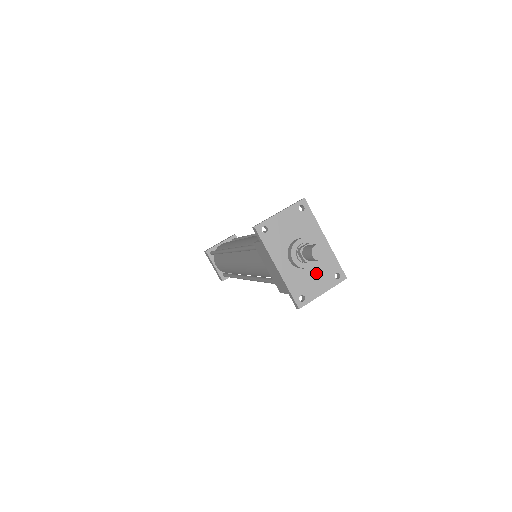
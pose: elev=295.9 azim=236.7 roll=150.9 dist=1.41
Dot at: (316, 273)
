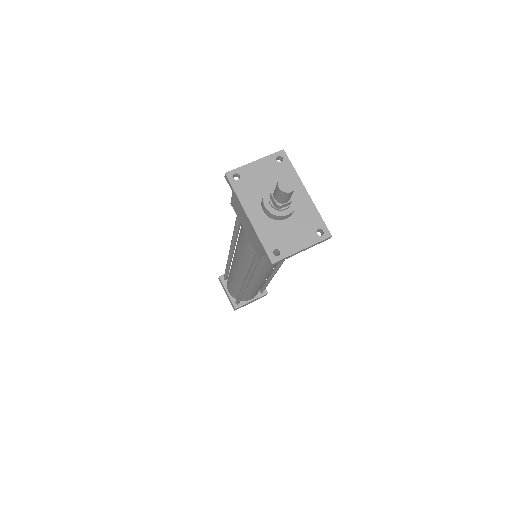
Dot at: (294, 227)
